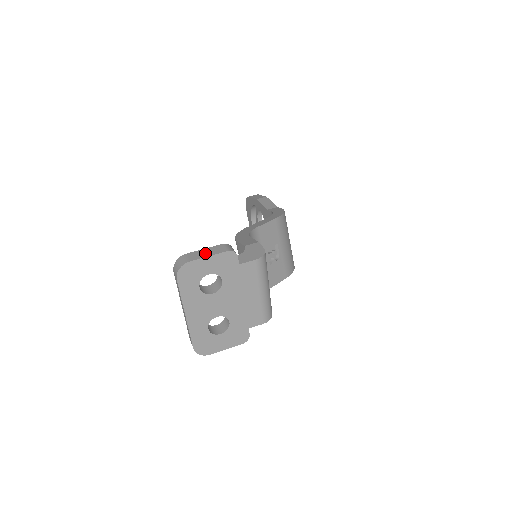
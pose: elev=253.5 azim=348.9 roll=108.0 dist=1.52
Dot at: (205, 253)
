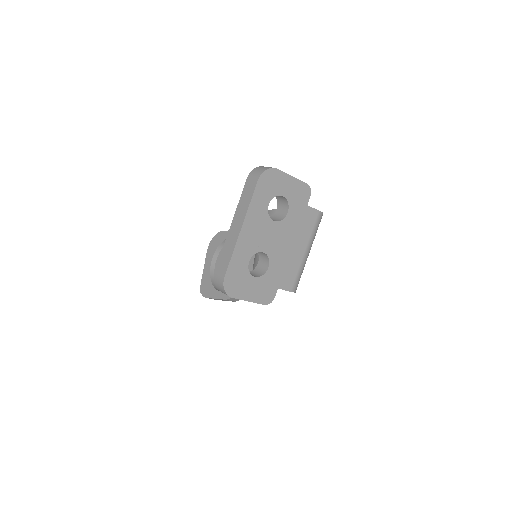
Dot at: occluded
